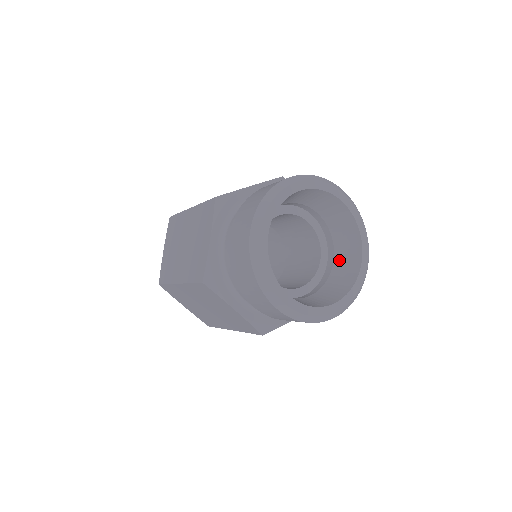
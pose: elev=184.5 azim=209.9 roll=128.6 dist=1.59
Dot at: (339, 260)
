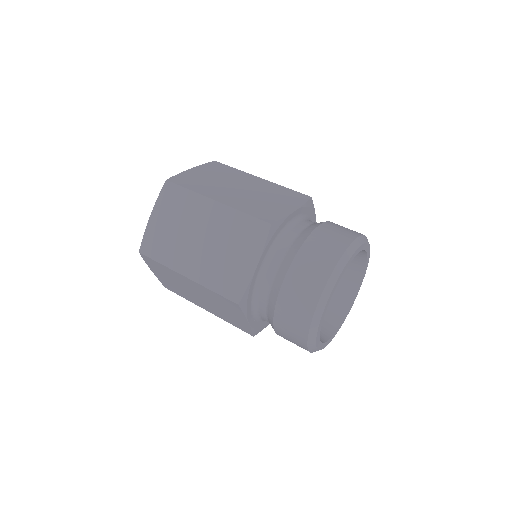
Dot at: occluded
